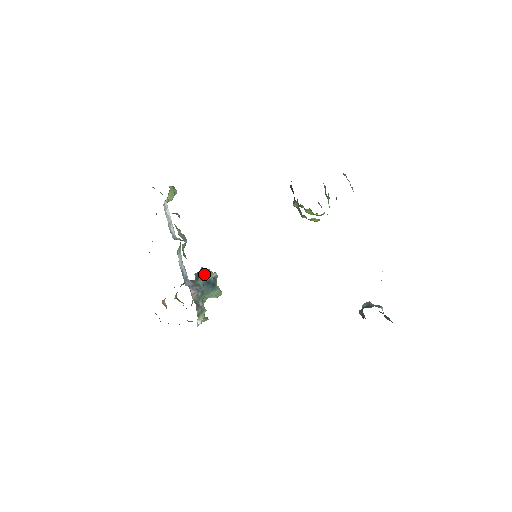
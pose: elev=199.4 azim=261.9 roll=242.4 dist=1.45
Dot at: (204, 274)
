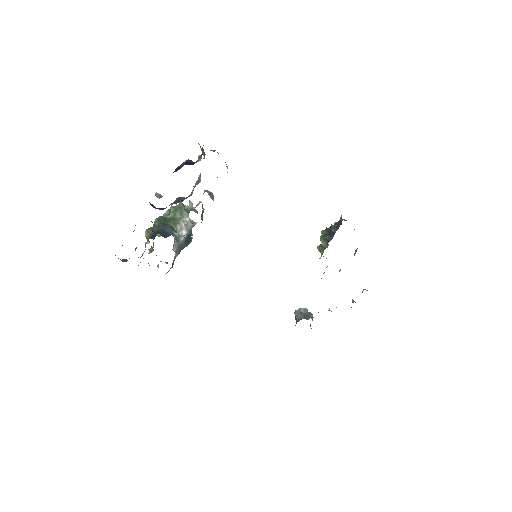
Dot at: (186, 223)
